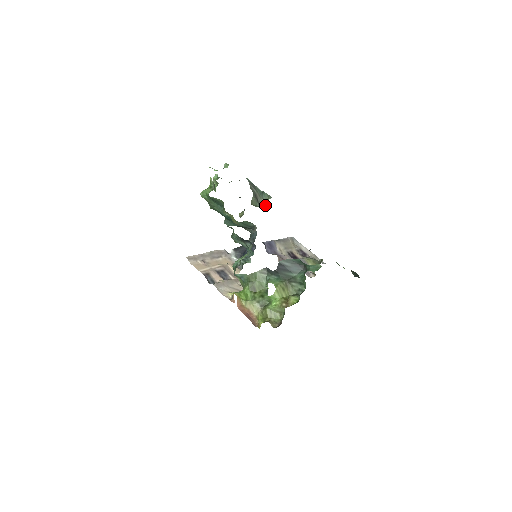
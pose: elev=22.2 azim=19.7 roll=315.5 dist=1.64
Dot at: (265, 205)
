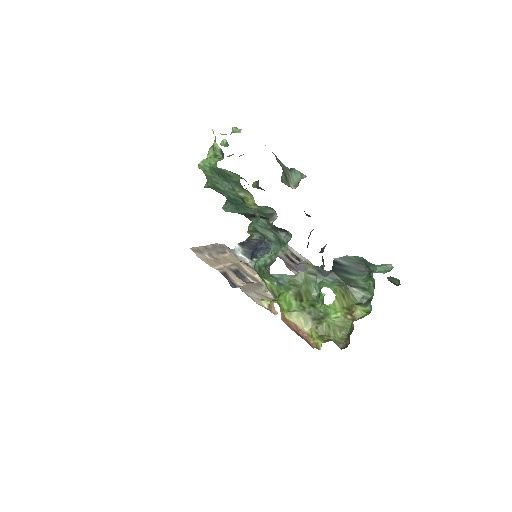
Dot at: (295, 186)
